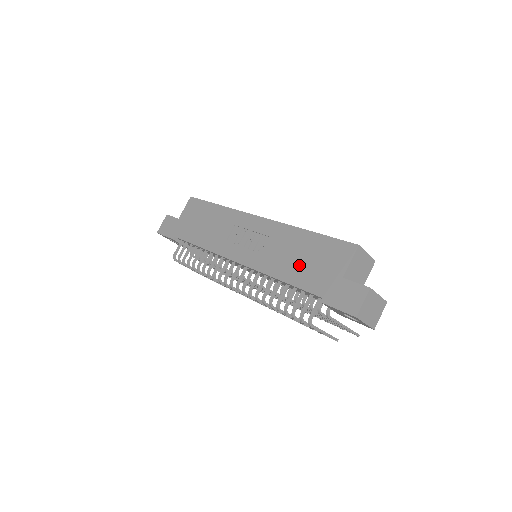
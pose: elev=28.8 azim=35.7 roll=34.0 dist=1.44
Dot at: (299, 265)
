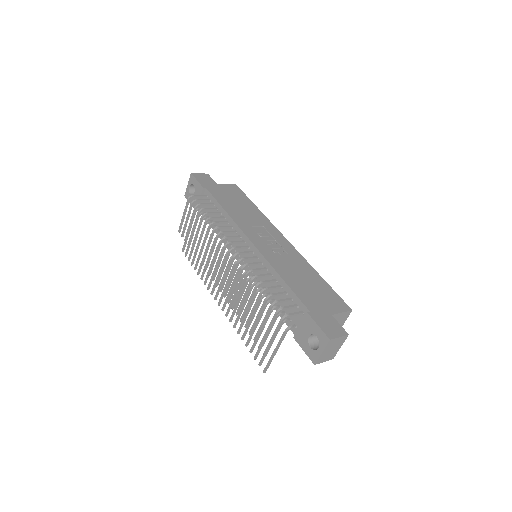
Dot at: (303, 284)
